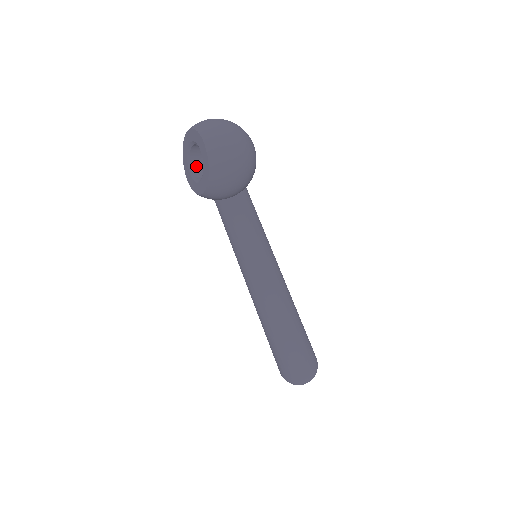
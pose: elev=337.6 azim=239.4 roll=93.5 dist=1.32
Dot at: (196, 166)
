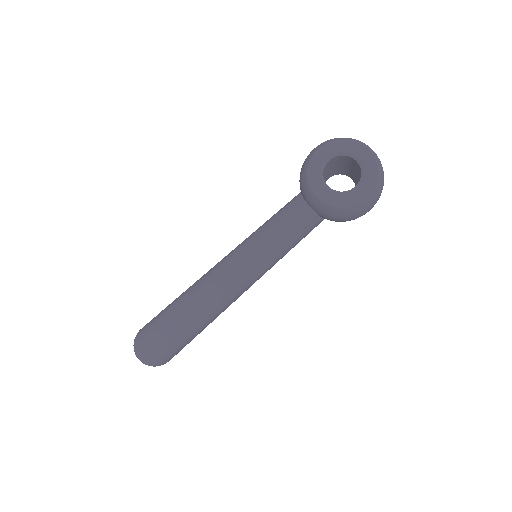
Dot at: (326, 166)
